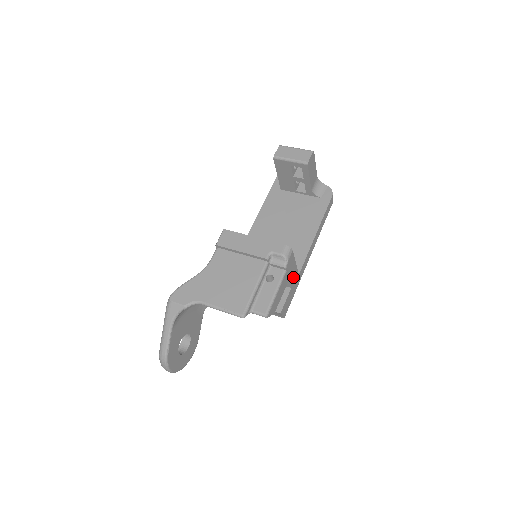
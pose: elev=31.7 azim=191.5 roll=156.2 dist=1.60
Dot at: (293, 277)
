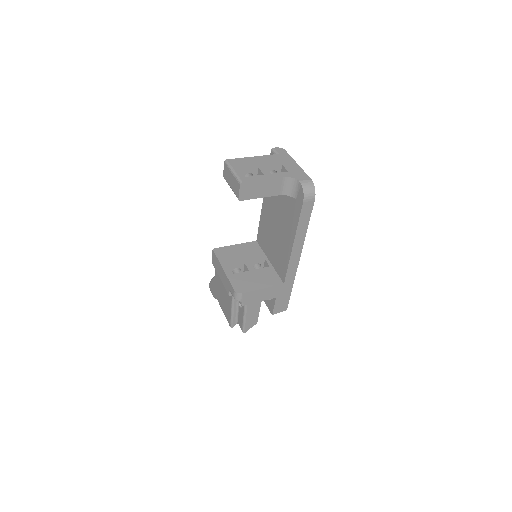
Dot at: (271, 293)
